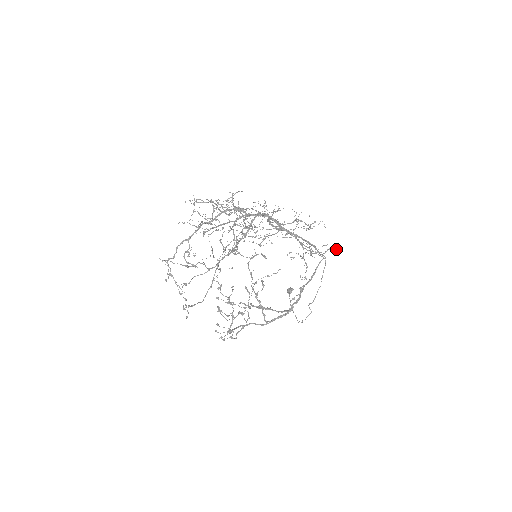
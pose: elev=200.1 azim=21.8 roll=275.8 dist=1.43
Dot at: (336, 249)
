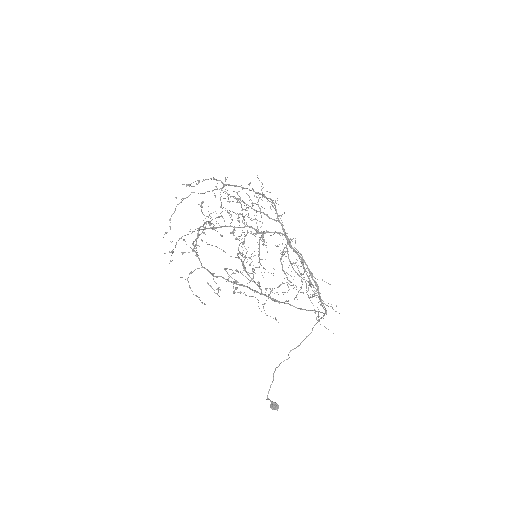
Dot at: occluded
